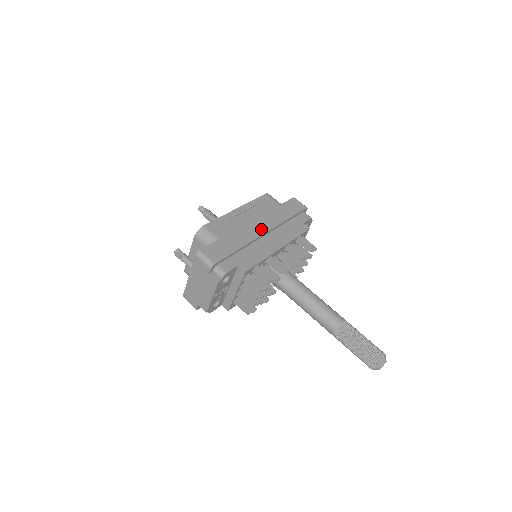
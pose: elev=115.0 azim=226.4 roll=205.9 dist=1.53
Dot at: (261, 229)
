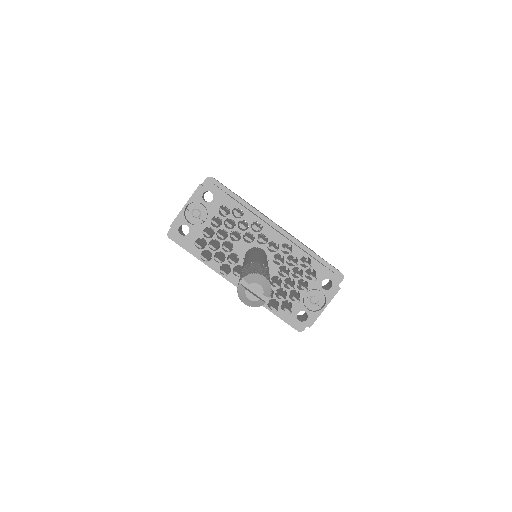
Dot at: occluded
